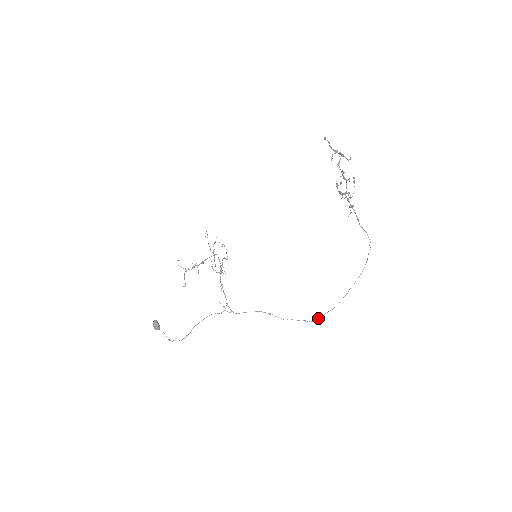
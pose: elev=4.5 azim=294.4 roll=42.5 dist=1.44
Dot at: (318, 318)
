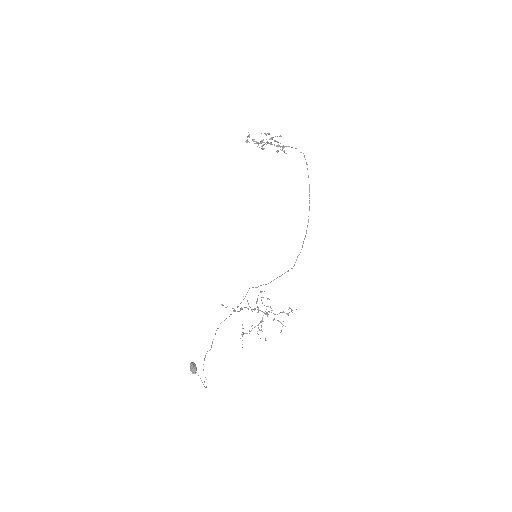
Dot at: (297, 257)
